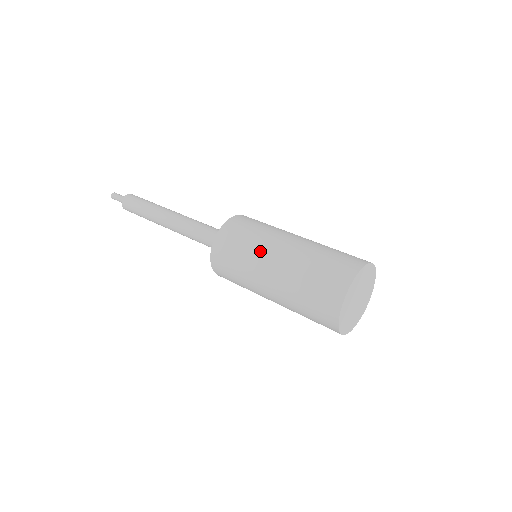
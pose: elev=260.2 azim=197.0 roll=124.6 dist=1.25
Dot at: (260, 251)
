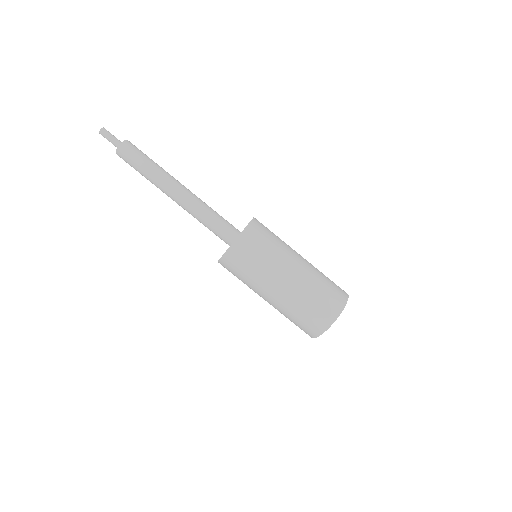
Dot at: (268, 275)
